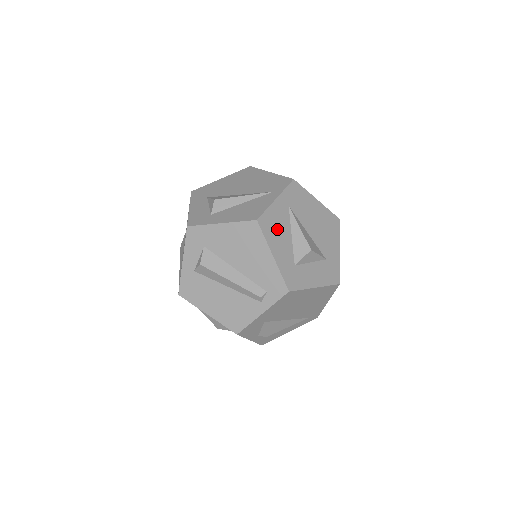
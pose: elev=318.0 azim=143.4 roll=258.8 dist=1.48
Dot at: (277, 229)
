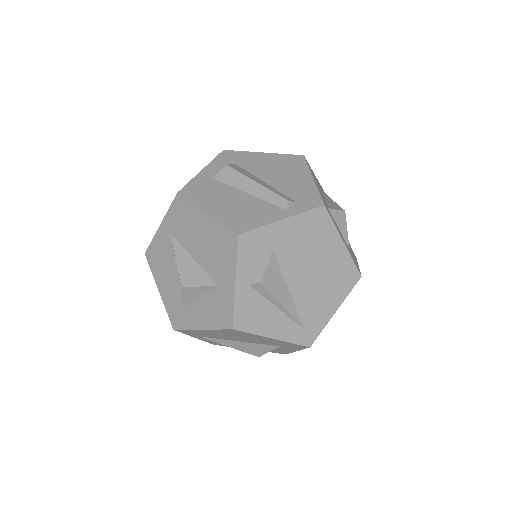
Dot at: (316, 180)
